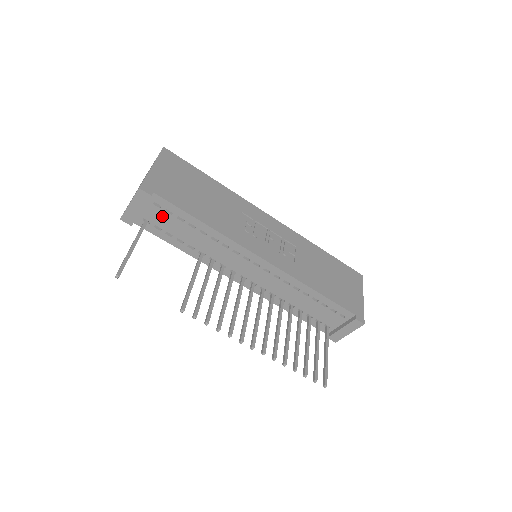
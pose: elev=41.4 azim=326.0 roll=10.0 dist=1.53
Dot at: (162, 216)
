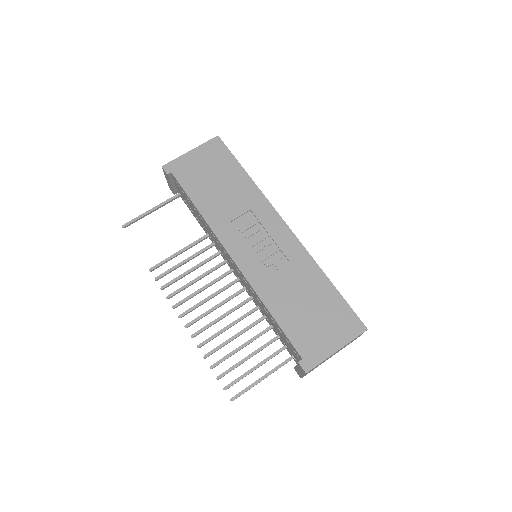
Dot at: occluded
